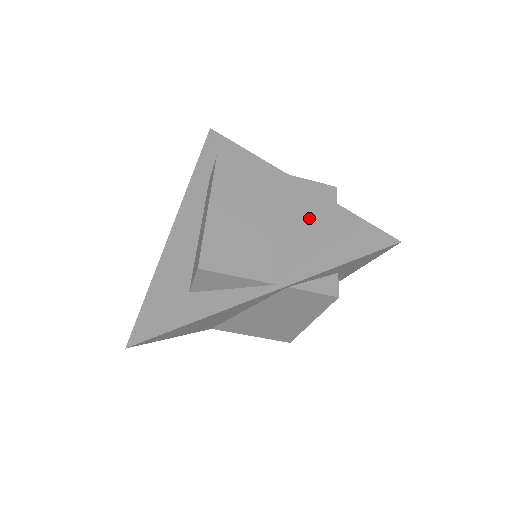
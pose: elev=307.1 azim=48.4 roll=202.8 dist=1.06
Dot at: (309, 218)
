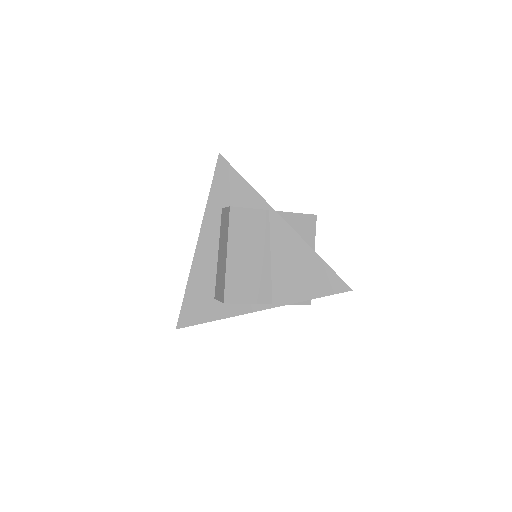
Dot at: (296, 259)
